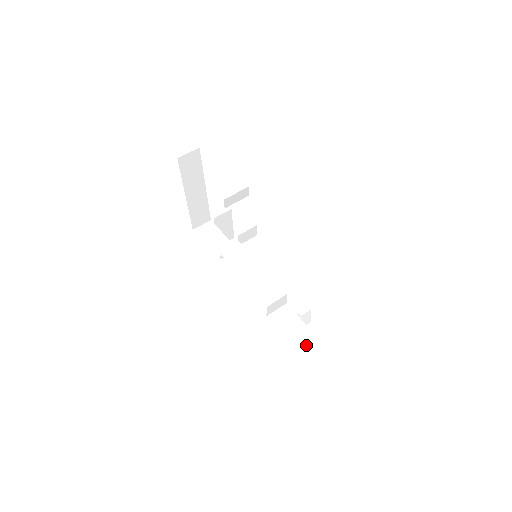
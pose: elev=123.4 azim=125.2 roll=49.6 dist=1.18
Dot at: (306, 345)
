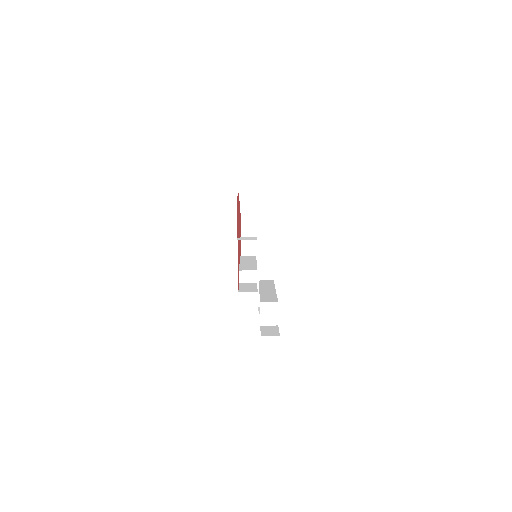
Dot at: (263, 331)
